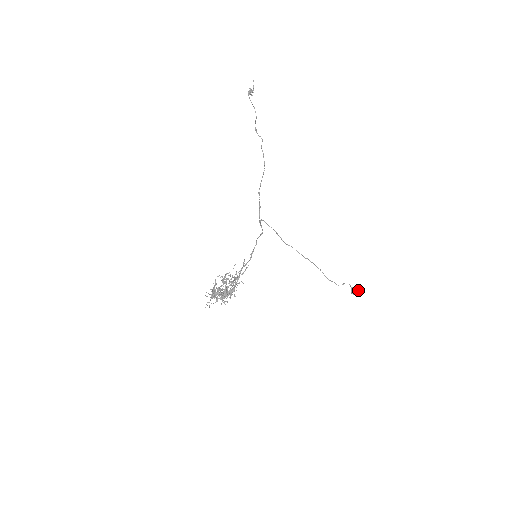
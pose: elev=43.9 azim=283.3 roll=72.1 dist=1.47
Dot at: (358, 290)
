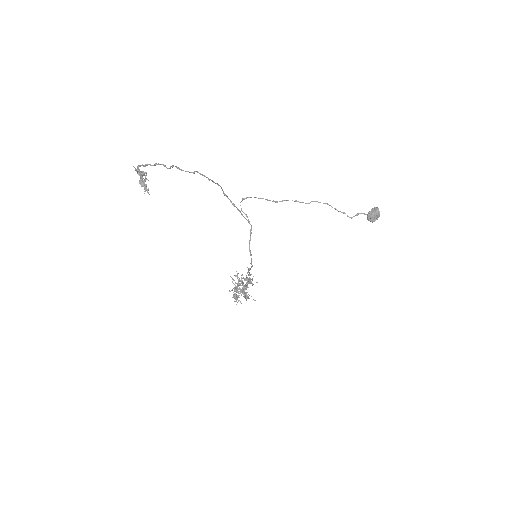
Dot at: (374, 217)
